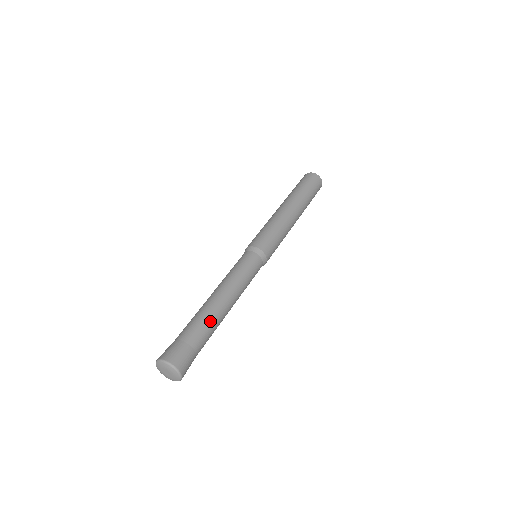
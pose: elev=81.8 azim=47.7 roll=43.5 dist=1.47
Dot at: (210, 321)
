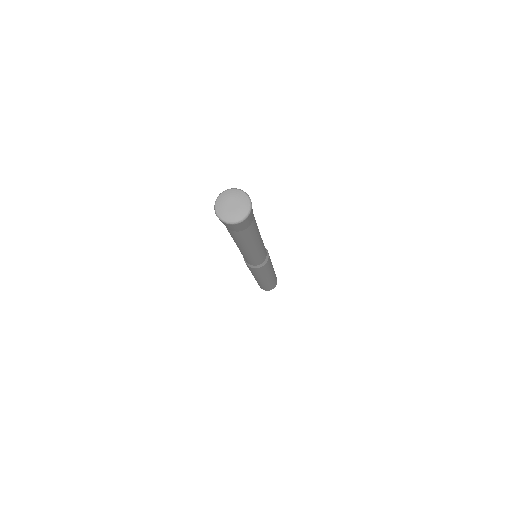
Dot at: occluded
